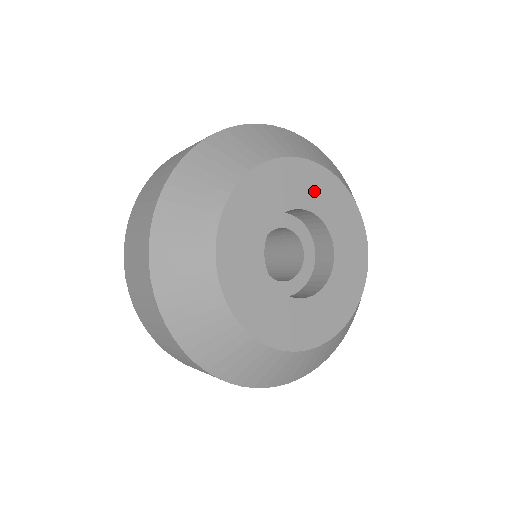
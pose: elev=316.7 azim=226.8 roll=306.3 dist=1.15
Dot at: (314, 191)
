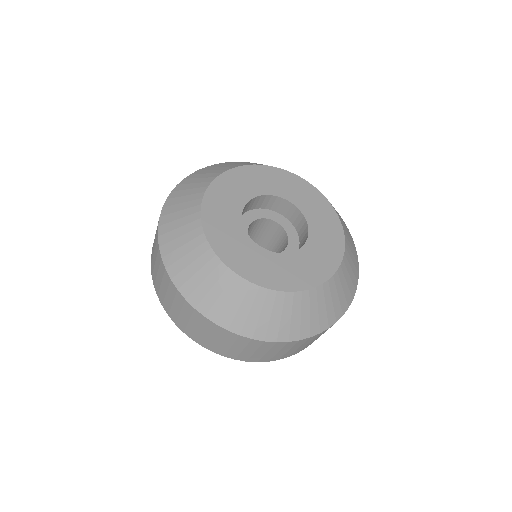
Dot at: (288, 188)
